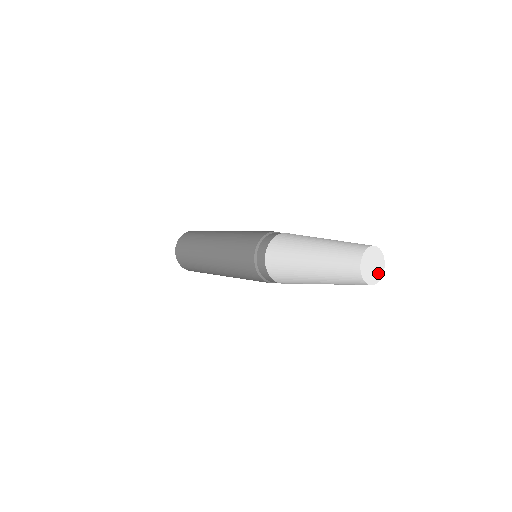
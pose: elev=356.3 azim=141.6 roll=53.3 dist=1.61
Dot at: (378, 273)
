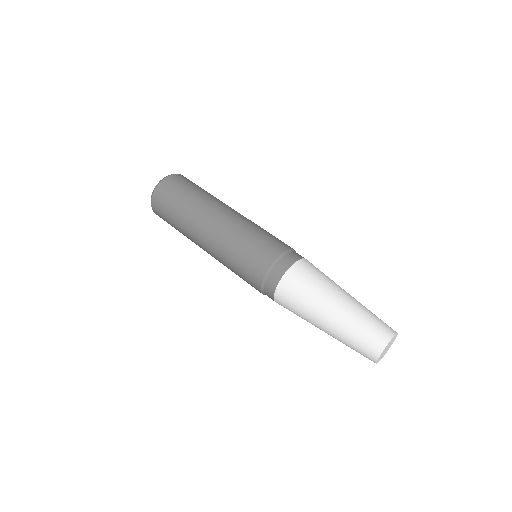
Dot at: (387, 350)
